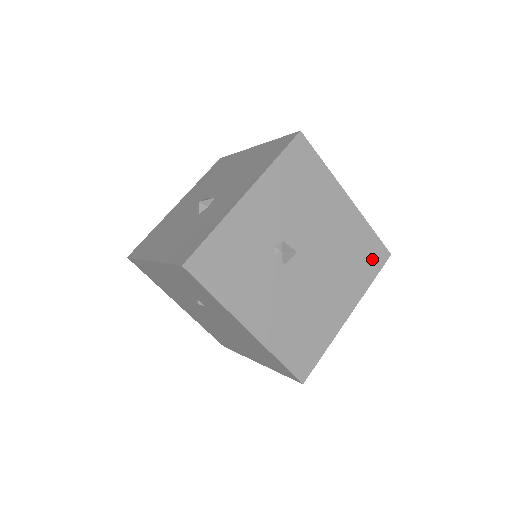
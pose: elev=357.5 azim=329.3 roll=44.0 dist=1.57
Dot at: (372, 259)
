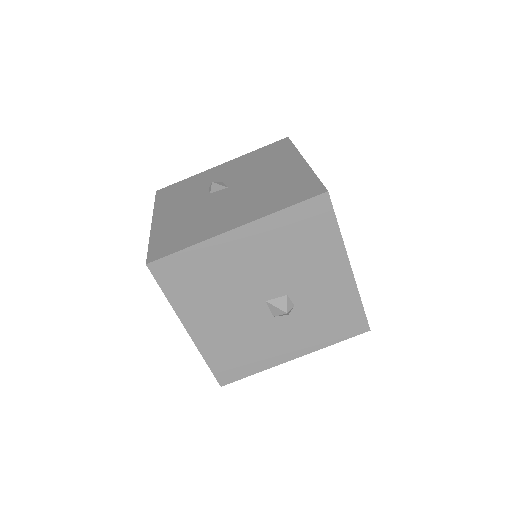
Dot at: (299, 194)
